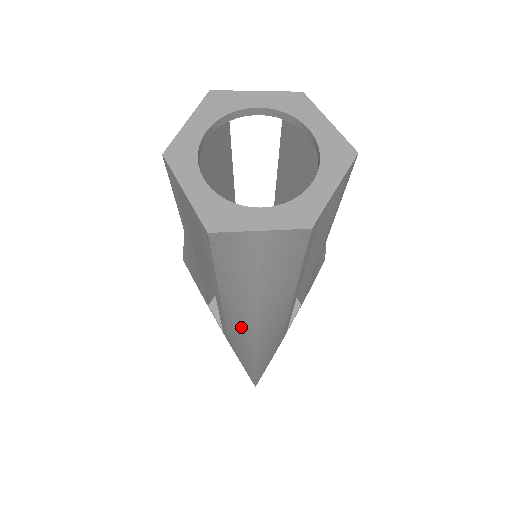
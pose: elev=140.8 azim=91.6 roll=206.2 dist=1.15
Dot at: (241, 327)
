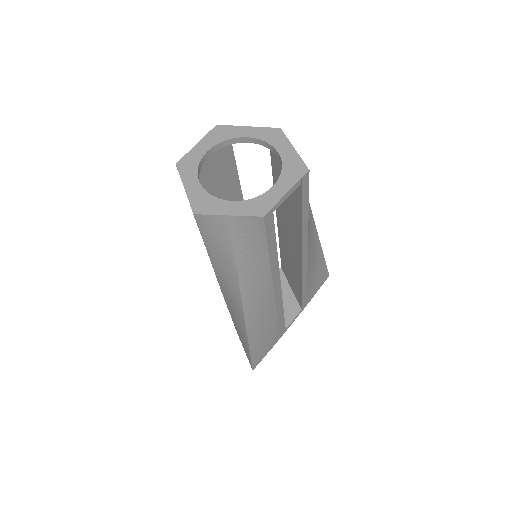
Dot at: (234, 307)
